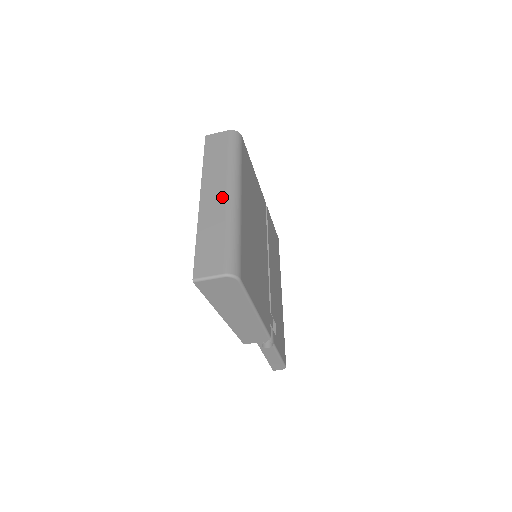
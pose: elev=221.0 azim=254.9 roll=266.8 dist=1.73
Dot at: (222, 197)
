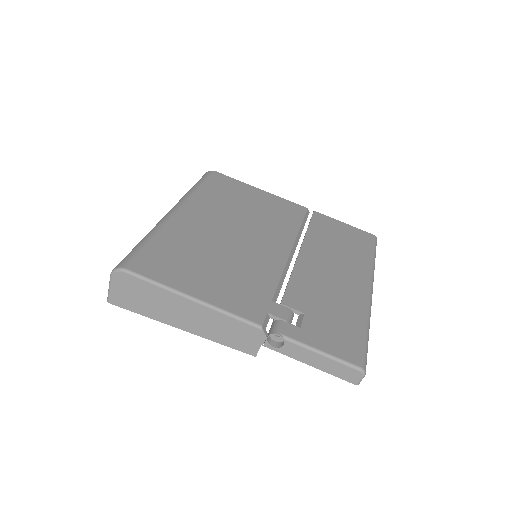
Dot at: occluded
